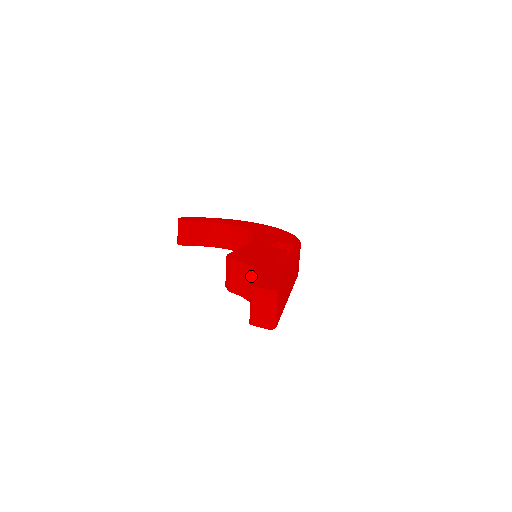
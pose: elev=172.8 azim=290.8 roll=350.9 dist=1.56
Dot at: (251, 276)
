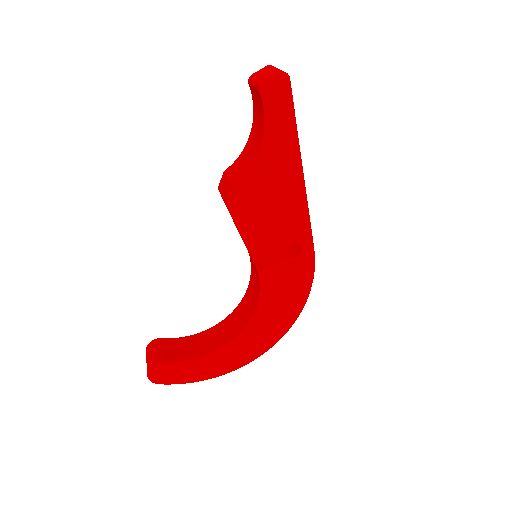
Dot at: (249, 143)
